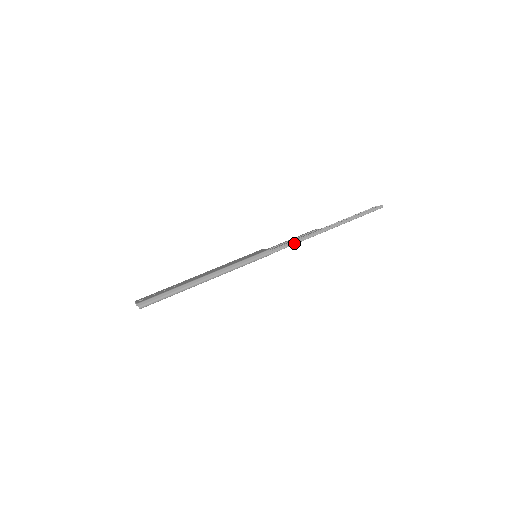
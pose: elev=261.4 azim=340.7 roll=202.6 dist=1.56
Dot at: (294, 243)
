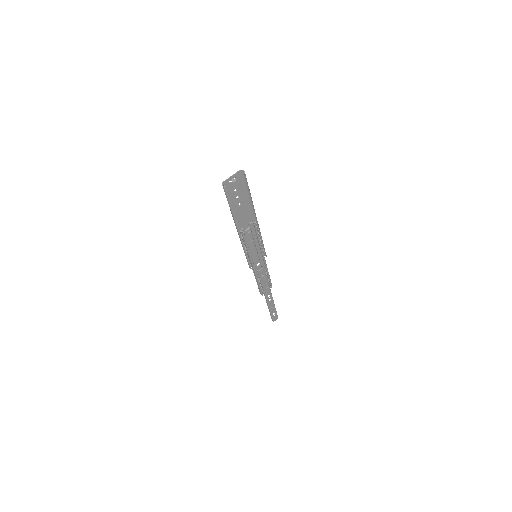
Dot at: occluded
